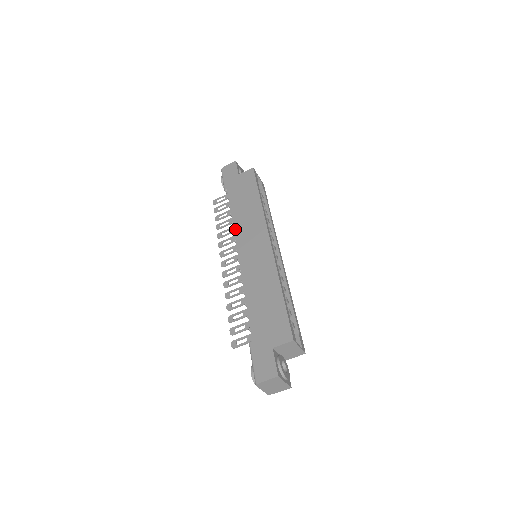
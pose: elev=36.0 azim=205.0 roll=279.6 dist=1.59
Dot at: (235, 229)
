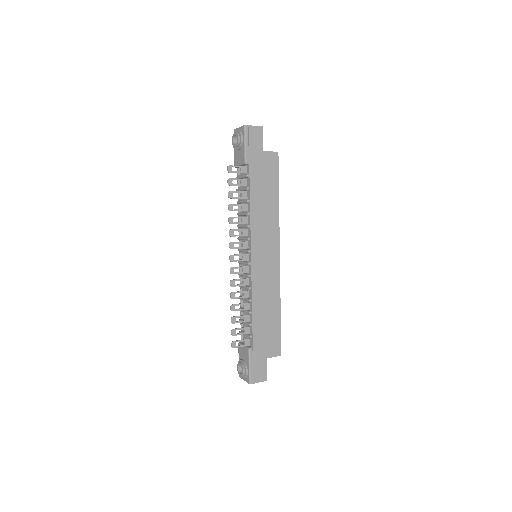
Dot at: (252, 226)
